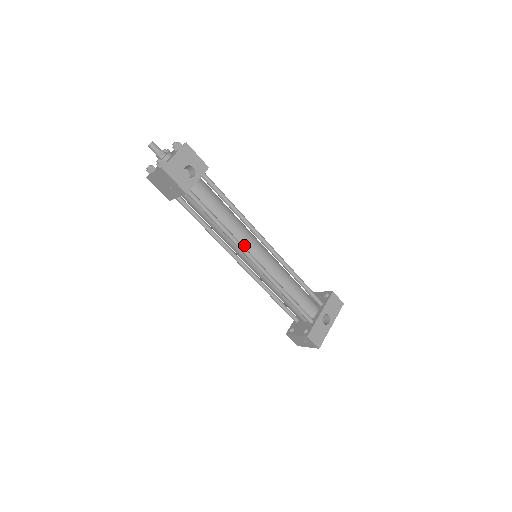
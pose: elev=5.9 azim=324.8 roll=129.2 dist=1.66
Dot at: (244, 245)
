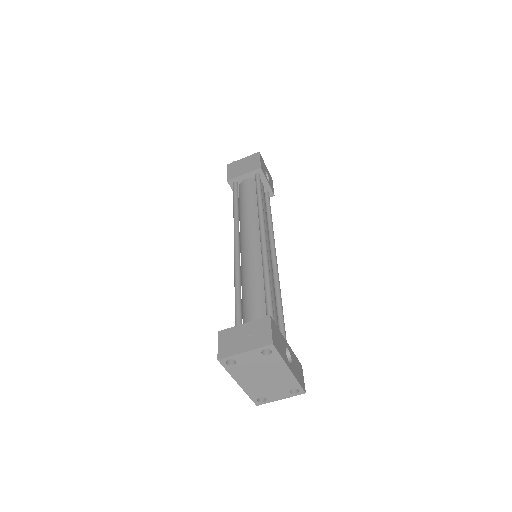
Dot at: occluded
